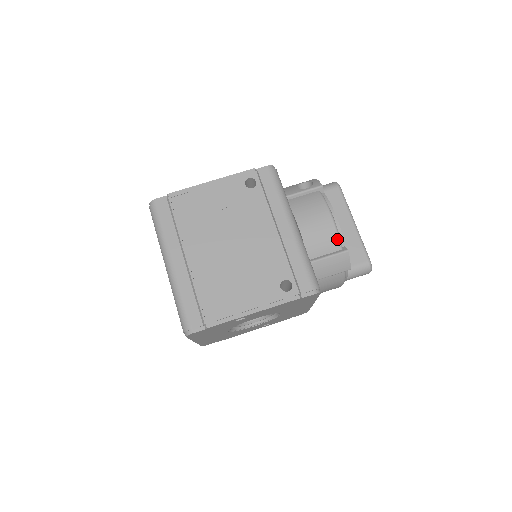
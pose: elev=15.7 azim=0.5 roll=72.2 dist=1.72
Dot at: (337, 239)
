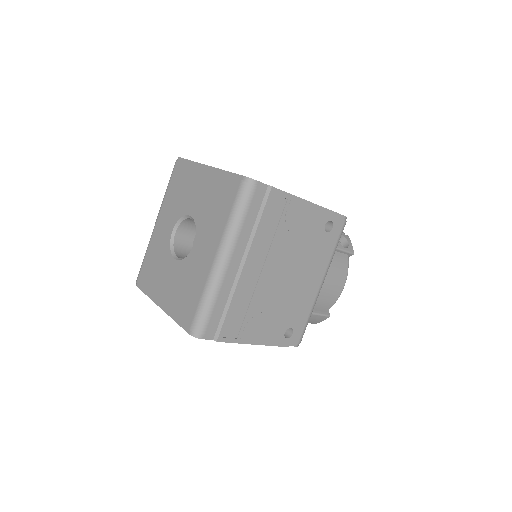
Dot at: (332, 305)
